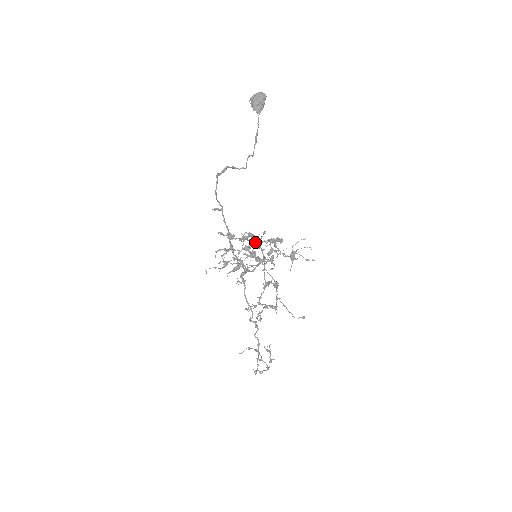
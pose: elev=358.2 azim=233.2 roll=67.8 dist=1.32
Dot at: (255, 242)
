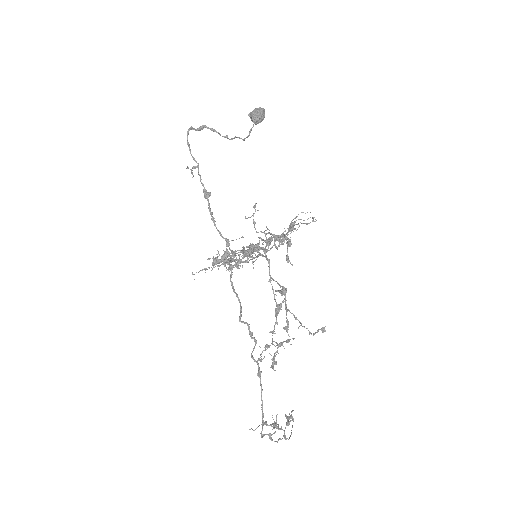
Dot at: (257, 246)
